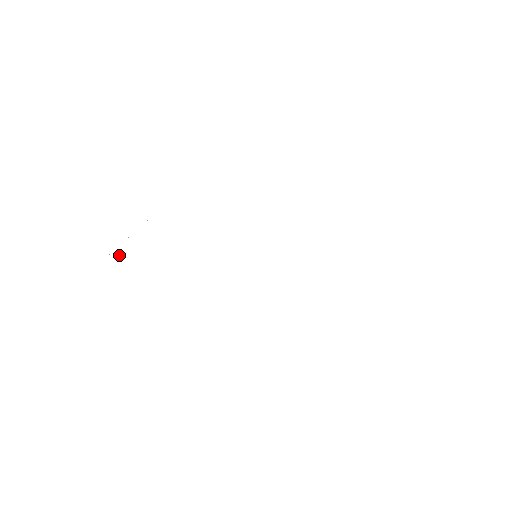
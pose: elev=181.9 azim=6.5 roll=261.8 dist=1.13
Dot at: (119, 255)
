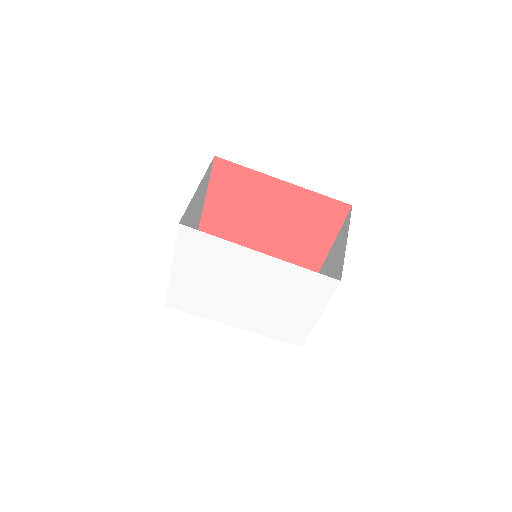
Dot at: (185, 229)
